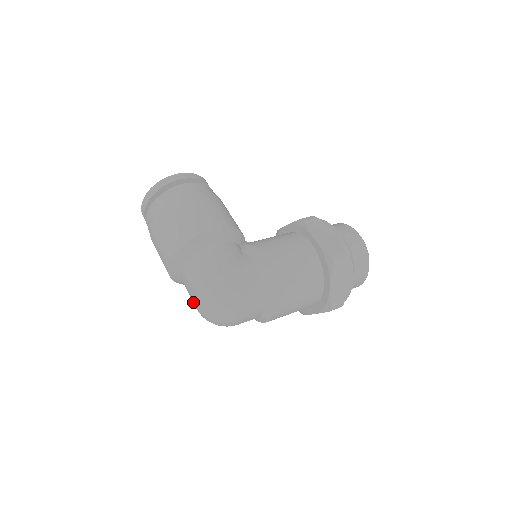
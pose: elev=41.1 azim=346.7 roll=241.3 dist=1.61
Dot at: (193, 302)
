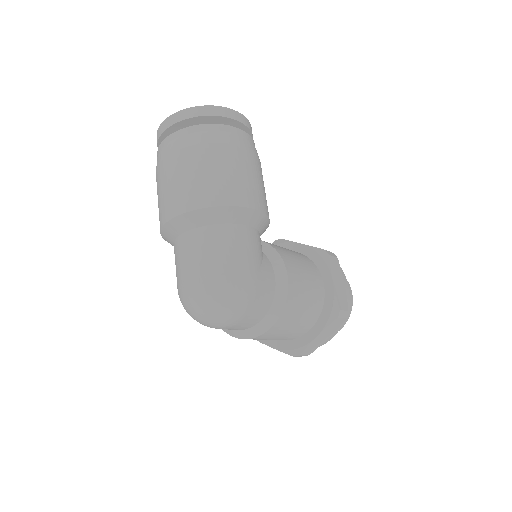
Dot at: (182, 275)
